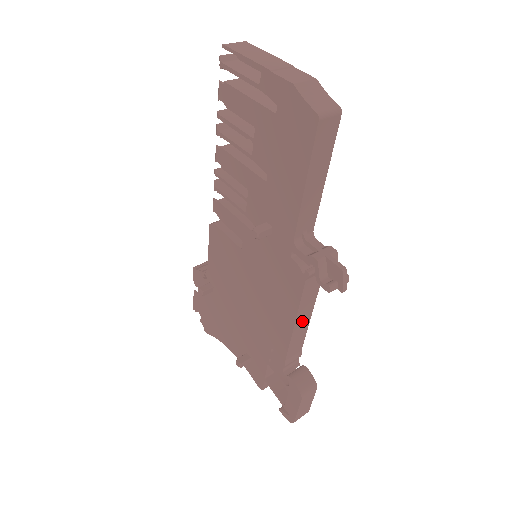
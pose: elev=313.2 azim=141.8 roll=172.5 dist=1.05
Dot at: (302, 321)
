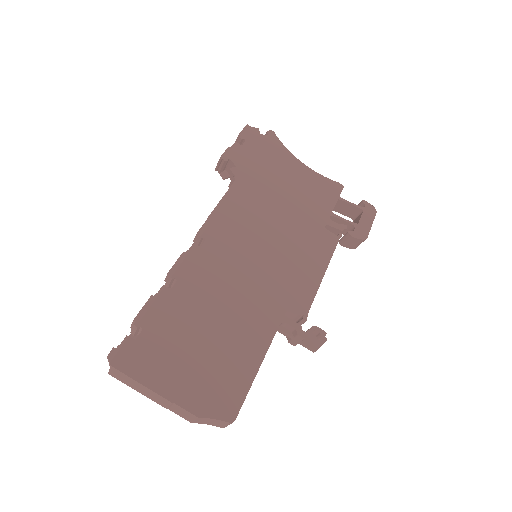
Dot at: occluded
